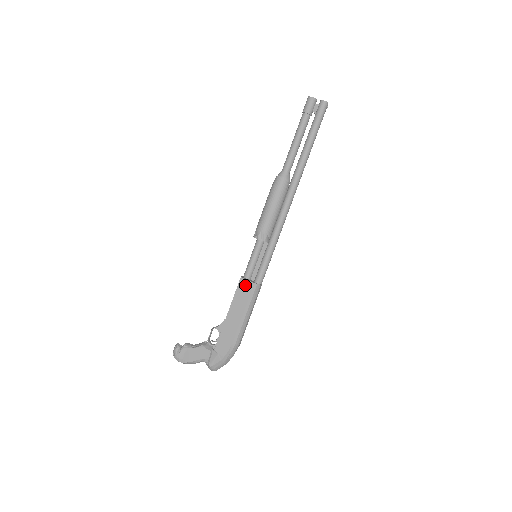
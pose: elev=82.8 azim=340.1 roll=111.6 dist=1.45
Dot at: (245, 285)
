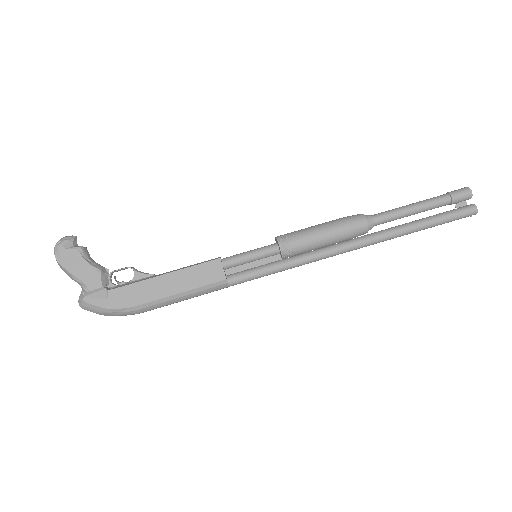
Dot at: (215, 270)
